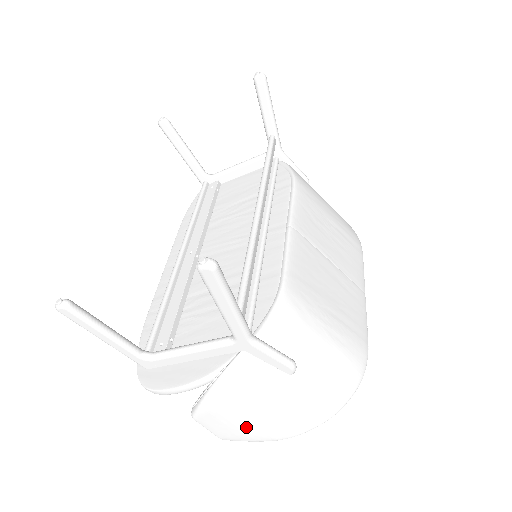
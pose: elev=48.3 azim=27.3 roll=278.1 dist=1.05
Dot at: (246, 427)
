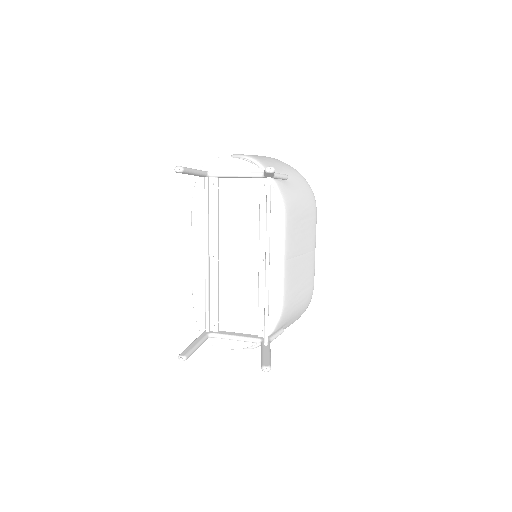
Dot at: occluded
